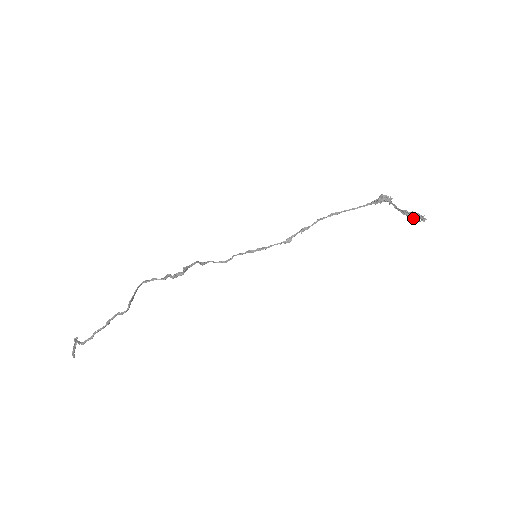
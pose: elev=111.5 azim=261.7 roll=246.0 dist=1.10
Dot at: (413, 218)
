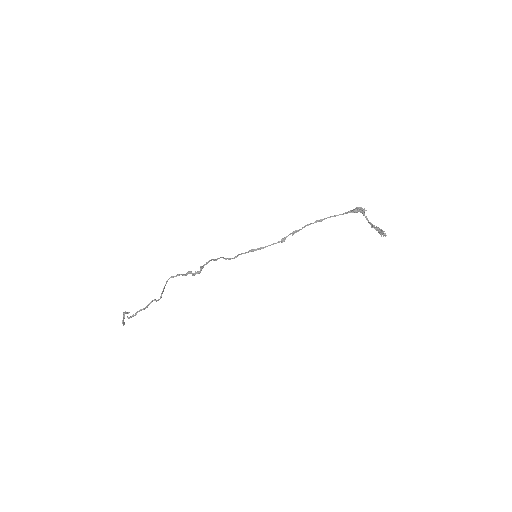
Dot at: (378, 232)
